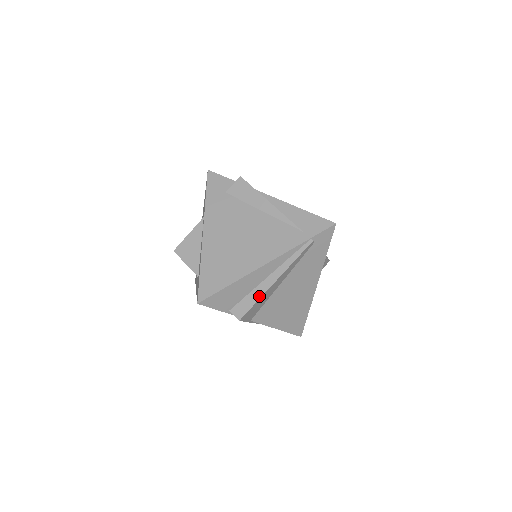
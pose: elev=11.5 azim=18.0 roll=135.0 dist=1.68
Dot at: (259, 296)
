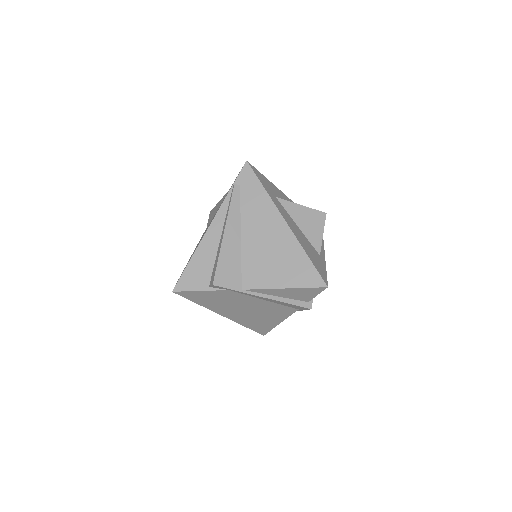
Dot at: (218, 254)
